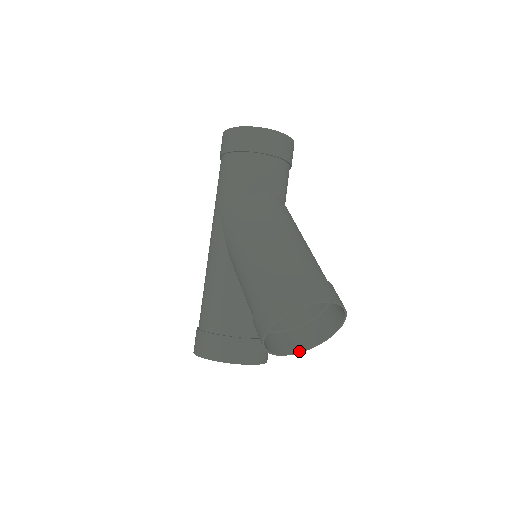
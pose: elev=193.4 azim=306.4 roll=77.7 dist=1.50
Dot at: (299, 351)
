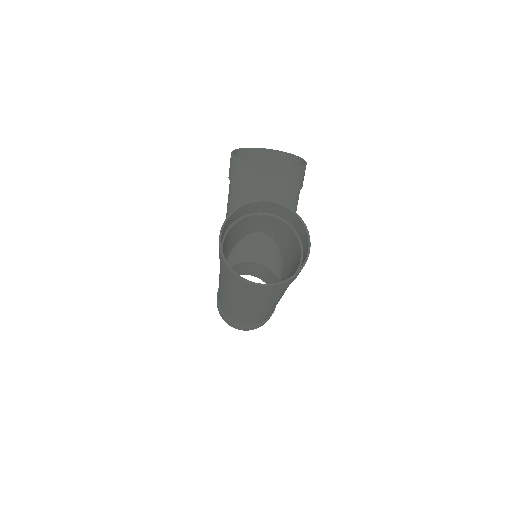
Dot at: (288, 169)
